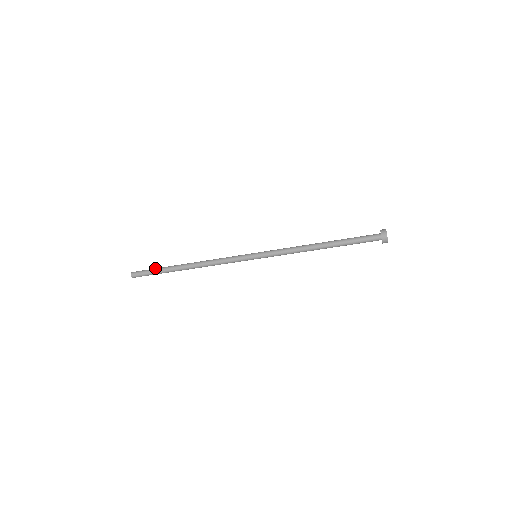
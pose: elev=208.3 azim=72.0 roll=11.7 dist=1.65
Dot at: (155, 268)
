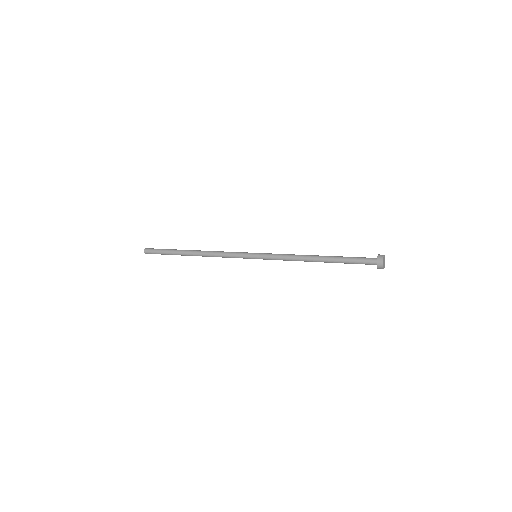
Dot at: (164, 251)
